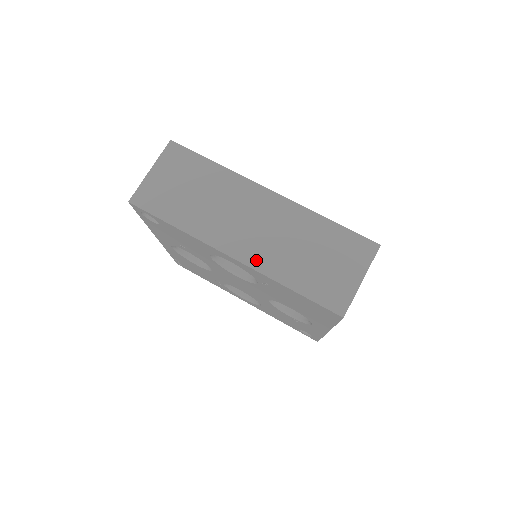
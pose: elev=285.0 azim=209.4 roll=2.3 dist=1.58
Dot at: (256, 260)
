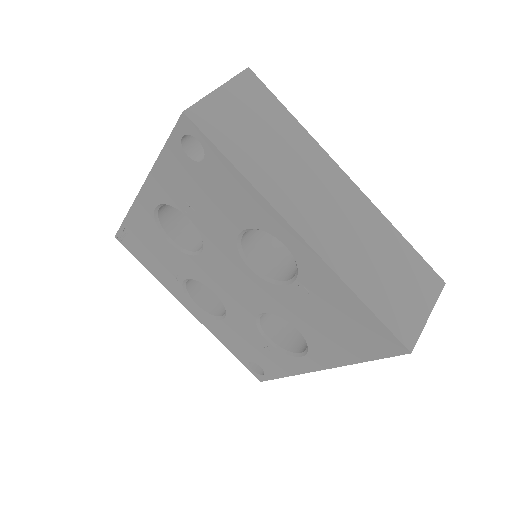
Dot at: (329, 252)
